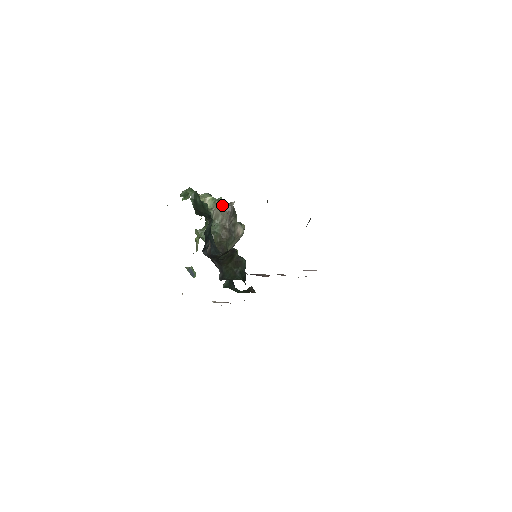
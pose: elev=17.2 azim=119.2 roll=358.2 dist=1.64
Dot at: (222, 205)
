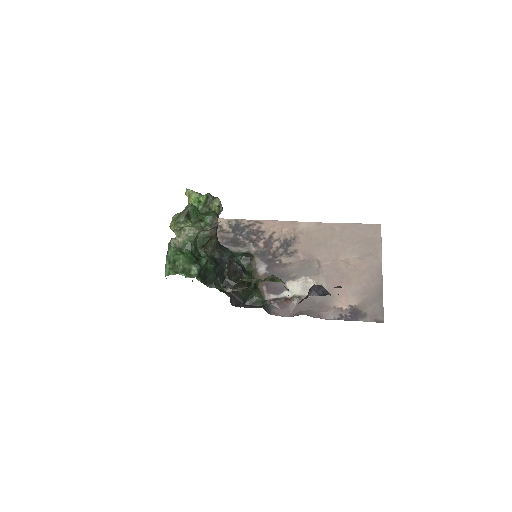
Dot at: (207, 228)
